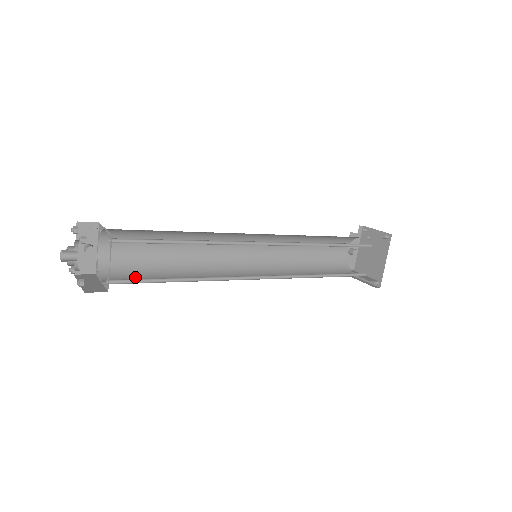
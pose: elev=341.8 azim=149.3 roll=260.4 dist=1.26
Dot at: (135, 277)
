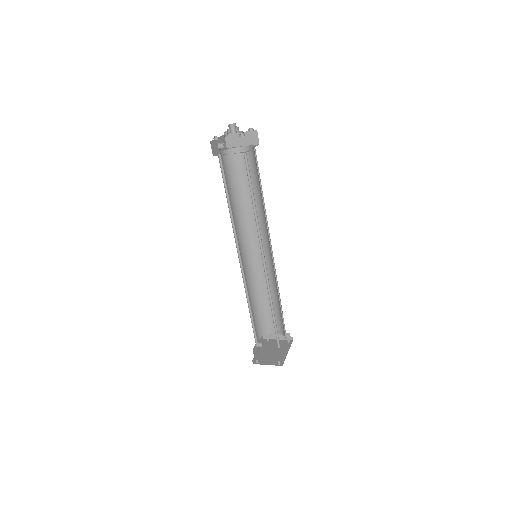
Dot at: occluded
